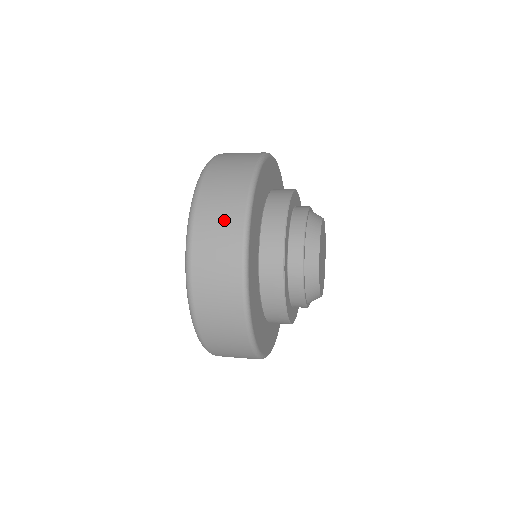
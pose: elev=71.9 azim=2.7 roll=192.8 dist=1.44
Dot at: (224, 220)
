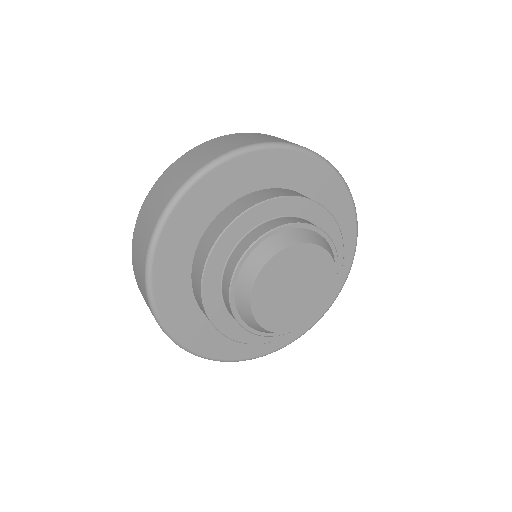
Dot at: (141, 284)
